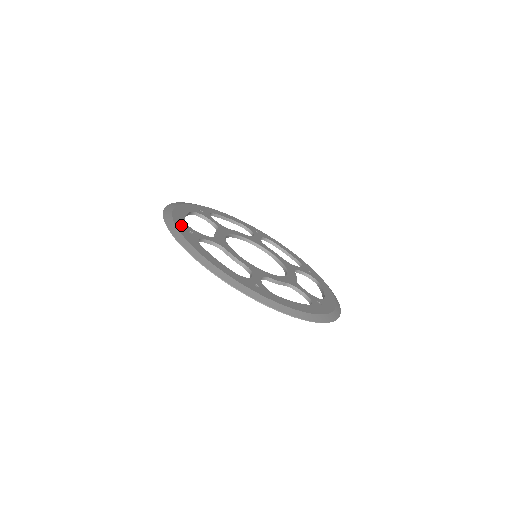
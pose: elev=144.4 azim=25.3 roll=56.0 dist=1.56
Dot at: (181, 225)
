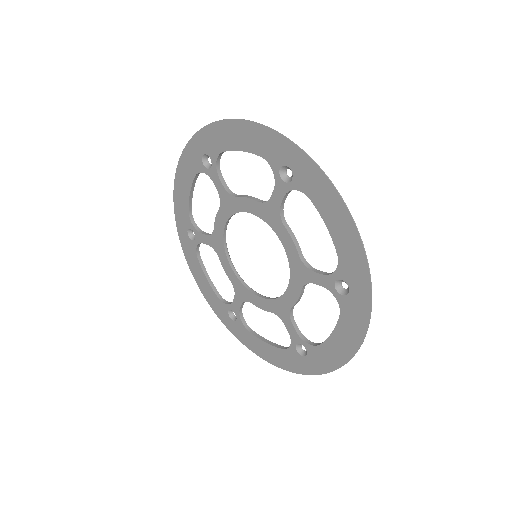
Dot at: occluded
